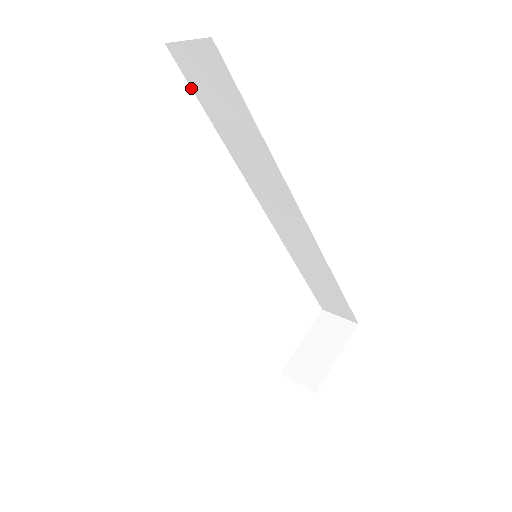
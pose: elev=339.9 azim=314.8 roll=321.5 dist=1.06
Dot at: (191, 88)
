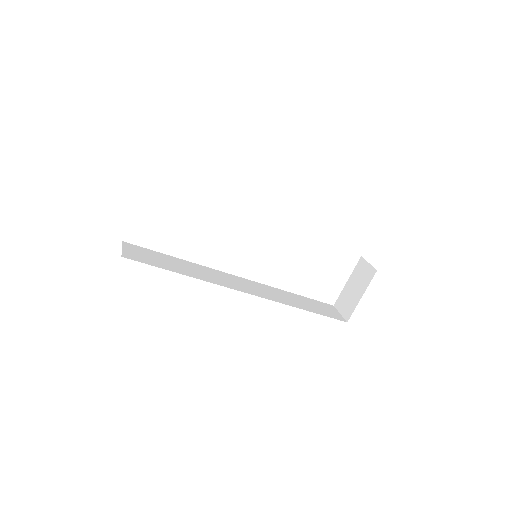
Dot at: occluded
